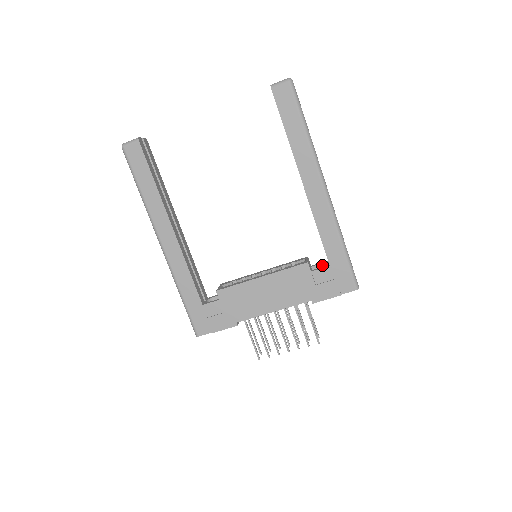
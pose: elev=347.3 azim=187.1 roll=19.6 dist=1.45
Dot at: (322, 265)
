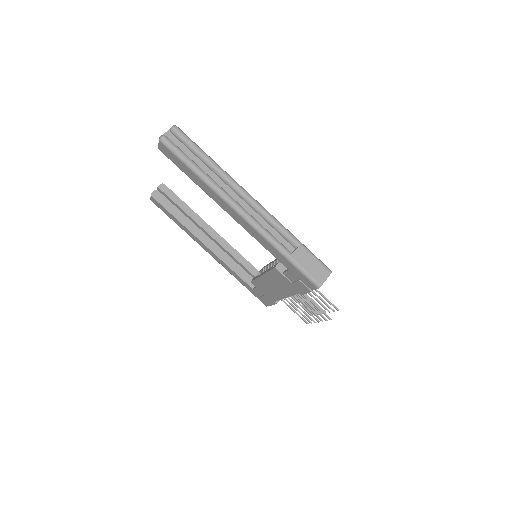
Dot at: occluded
